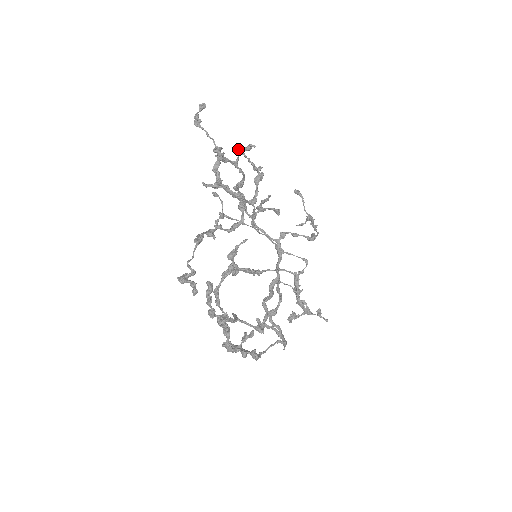
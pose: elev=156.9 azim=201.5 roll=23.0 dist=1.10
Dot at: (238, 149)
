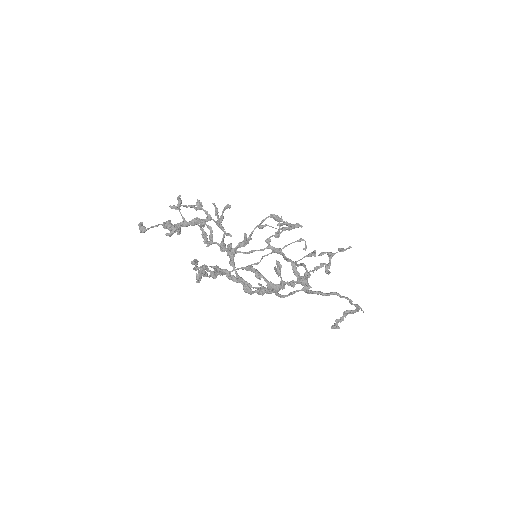
Dot at: (173, 207)
